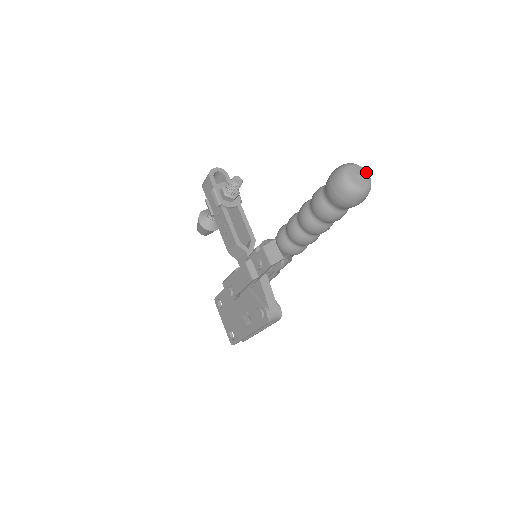
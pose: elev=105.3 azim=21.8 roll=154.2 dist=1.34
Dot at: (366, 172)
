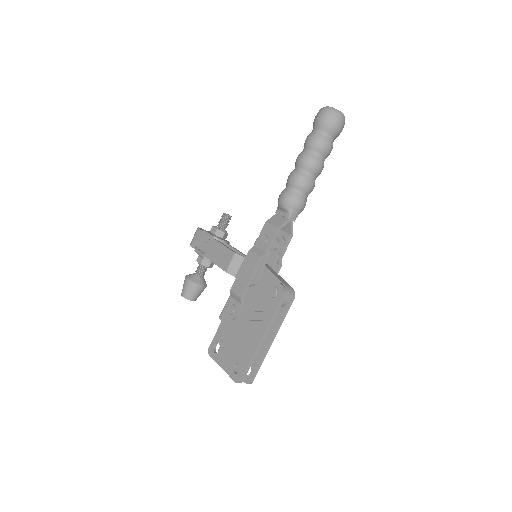
Dot at: occluded
